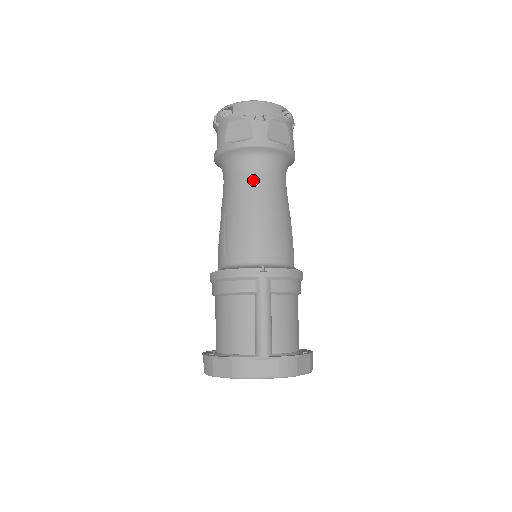
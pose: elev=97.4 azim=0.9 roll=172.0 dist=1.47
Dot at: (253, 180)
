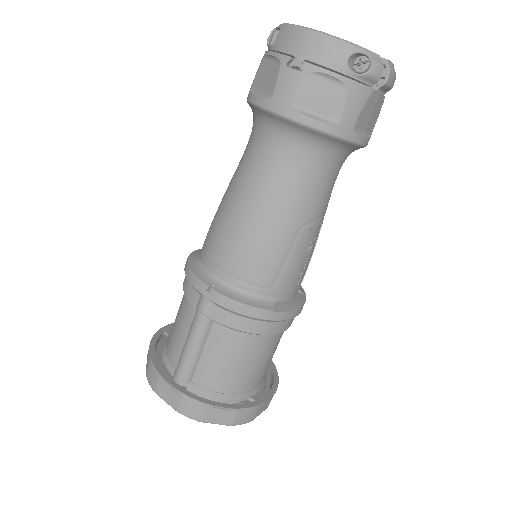
Dot at: (258, 161)
